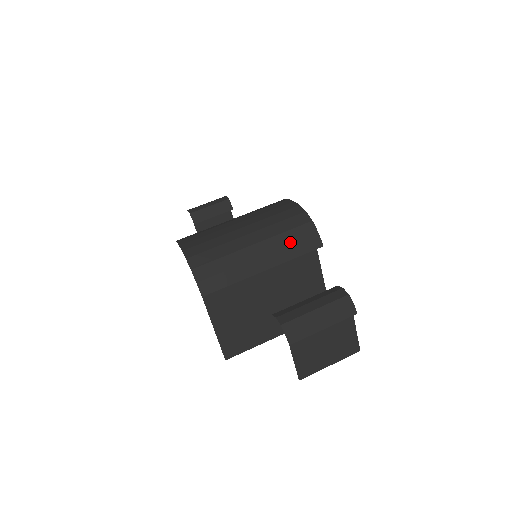
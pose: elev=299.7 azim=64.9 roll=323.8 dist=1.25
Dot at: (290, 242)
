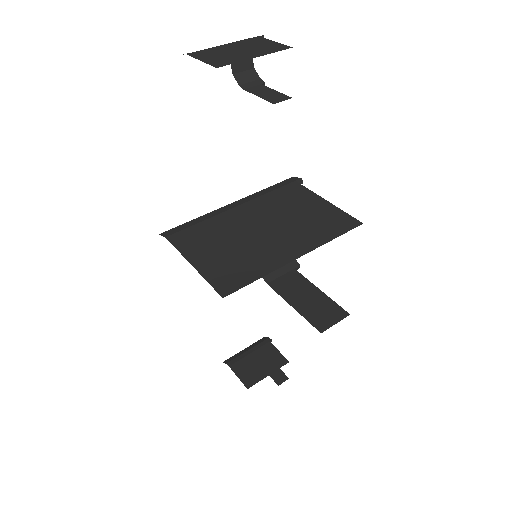
Dot at: (263, 190)
